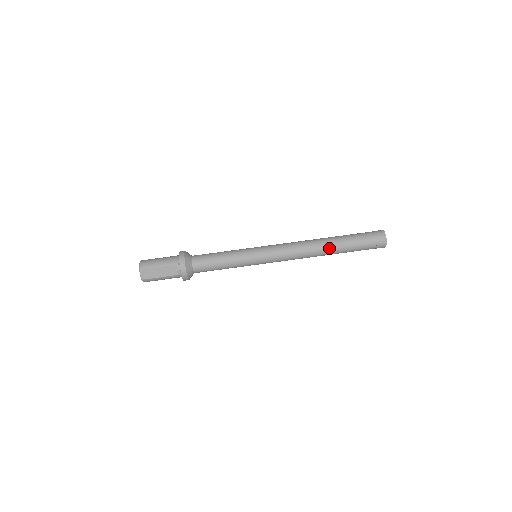
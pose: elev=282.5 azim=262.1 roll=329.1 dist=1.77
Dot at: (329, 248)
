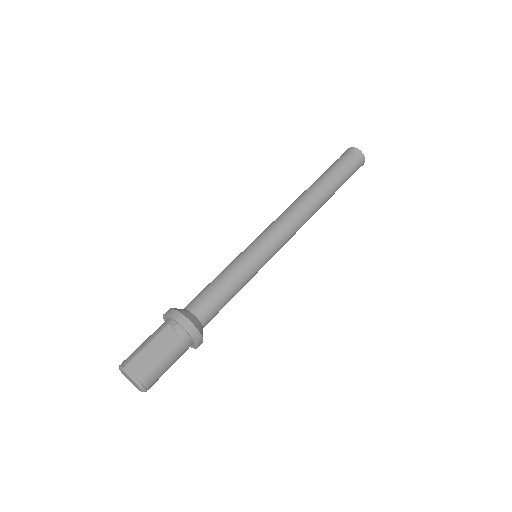
Dot at: (317, 189)
